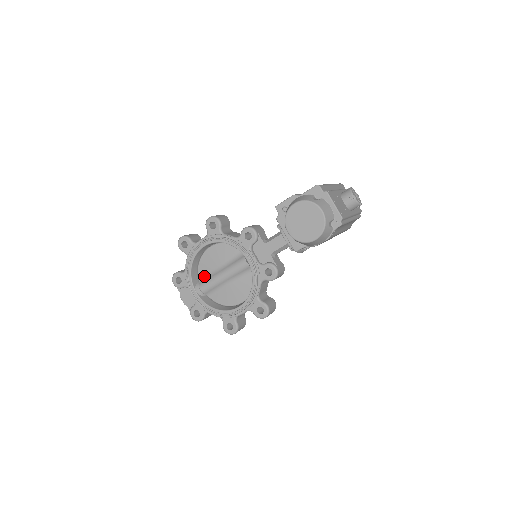
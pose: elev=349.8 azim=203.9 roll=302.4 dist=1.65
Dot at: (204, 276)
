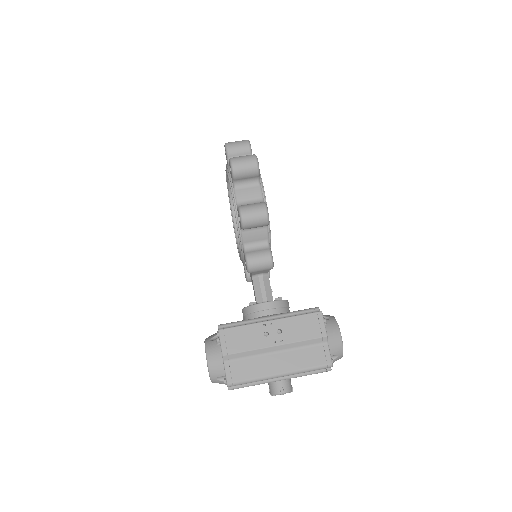
Dot at: occluded
